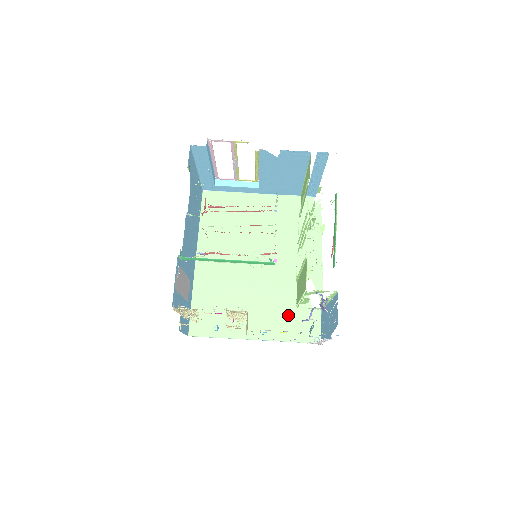
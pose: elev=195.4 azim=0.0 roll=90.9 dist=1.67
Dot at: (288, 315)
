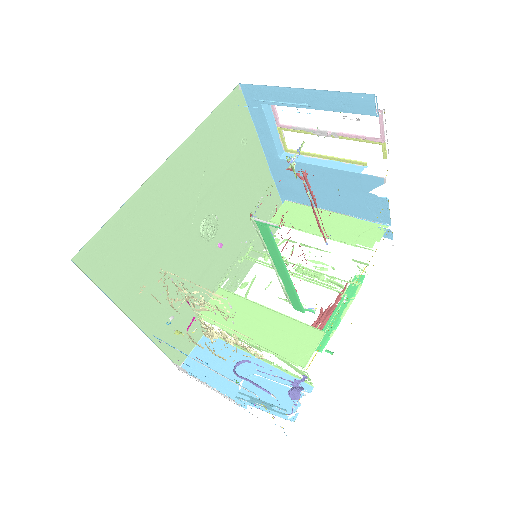
Dot at: (182, 316)
